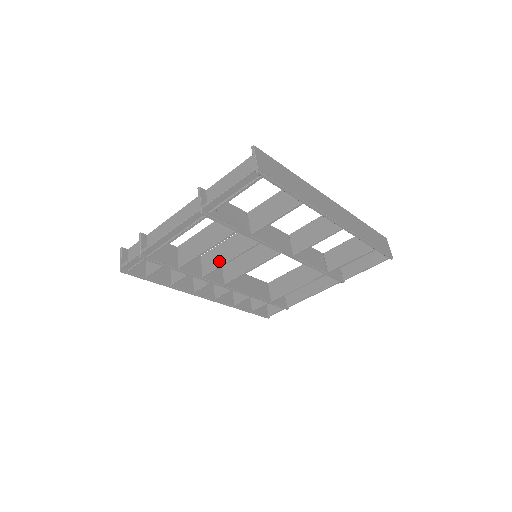
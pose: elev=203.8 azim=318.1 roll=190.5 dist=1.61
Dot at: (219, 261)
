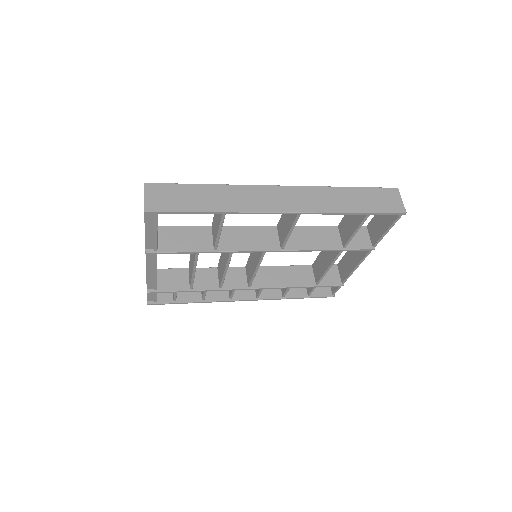
Dot at: (222, 272)
